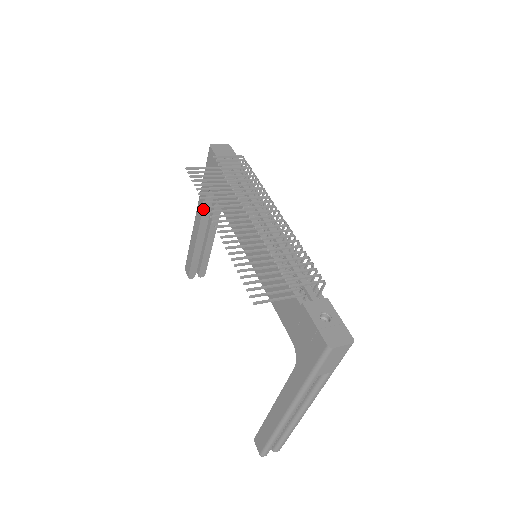
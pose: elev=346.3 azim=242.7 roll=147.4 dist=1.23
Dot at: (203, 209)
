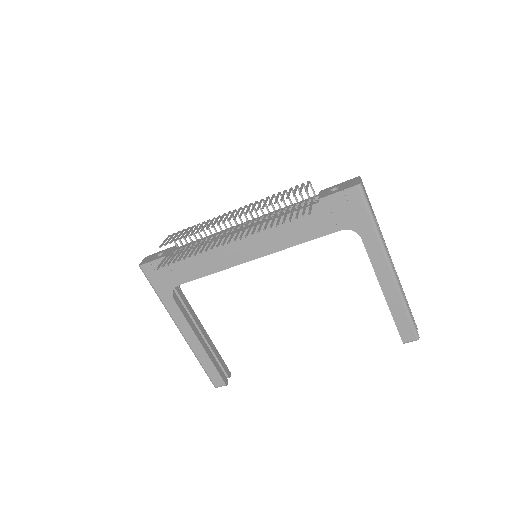
Dot at: (182, 313)
